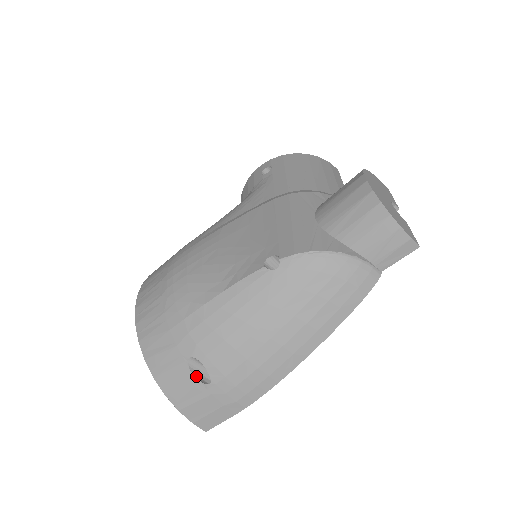
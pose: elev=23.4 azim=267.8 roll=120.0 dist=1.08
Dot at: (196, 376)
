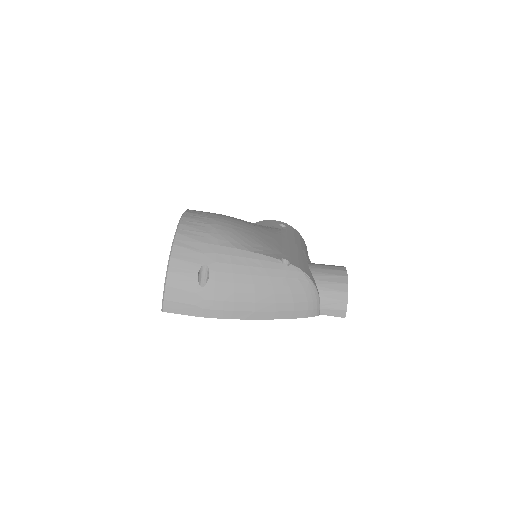
Dot at: (198, 277)
